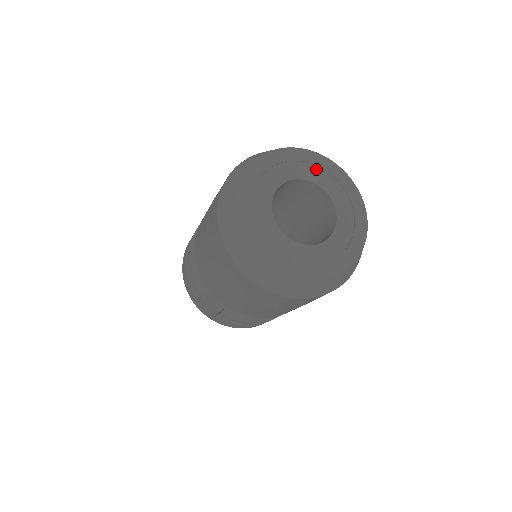
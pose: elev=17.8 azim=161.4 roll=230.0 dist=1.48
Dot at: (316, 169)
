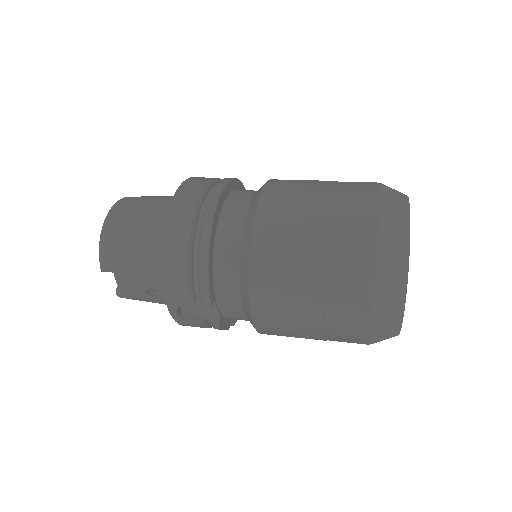
Dot at: occluded
